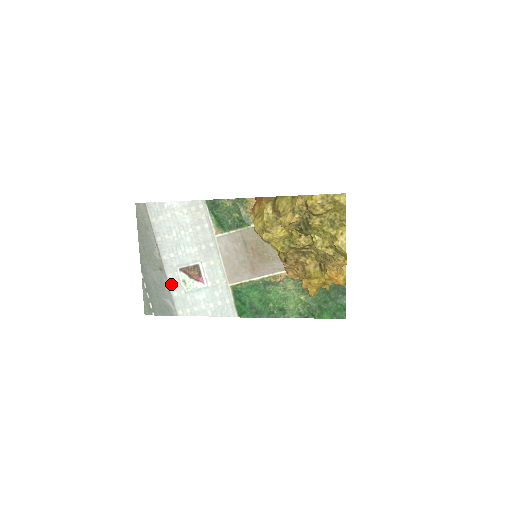
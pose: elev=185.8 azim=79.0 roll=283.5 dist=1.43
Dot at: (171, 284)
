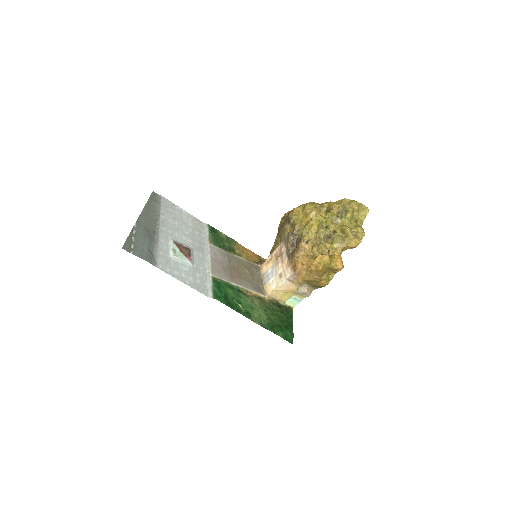
Dot at: (160, 245)
